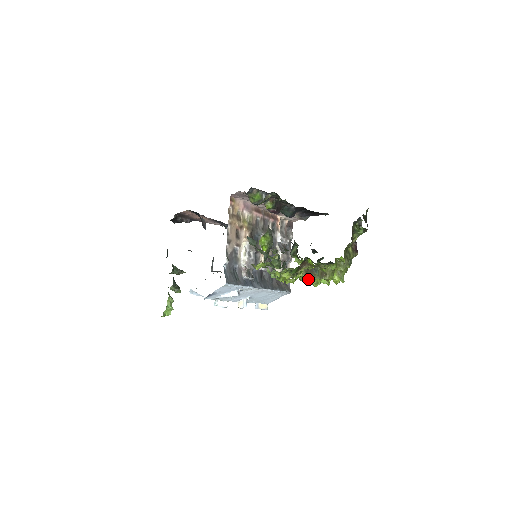
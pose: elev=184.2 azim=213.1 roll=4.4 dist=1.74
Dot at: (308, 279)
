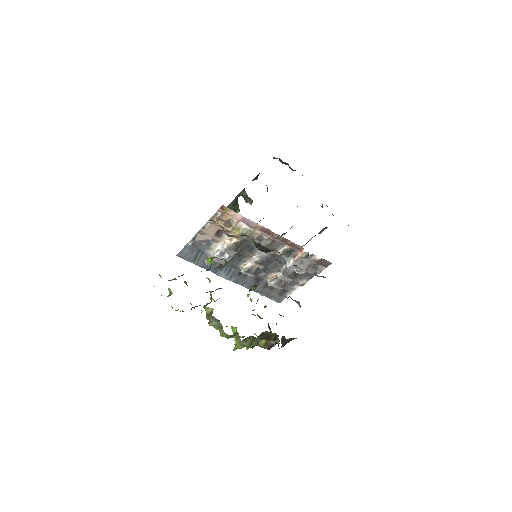
Dot at: occluded
